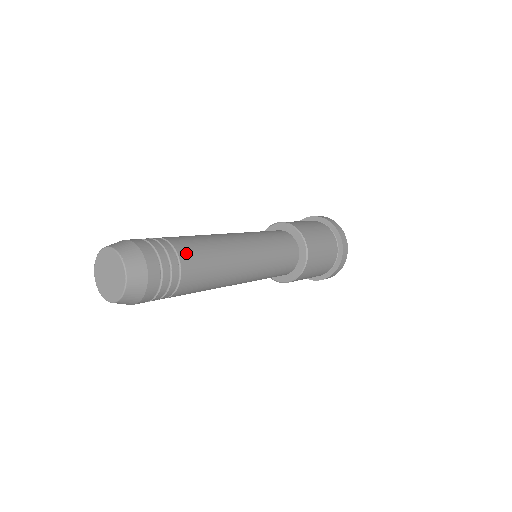
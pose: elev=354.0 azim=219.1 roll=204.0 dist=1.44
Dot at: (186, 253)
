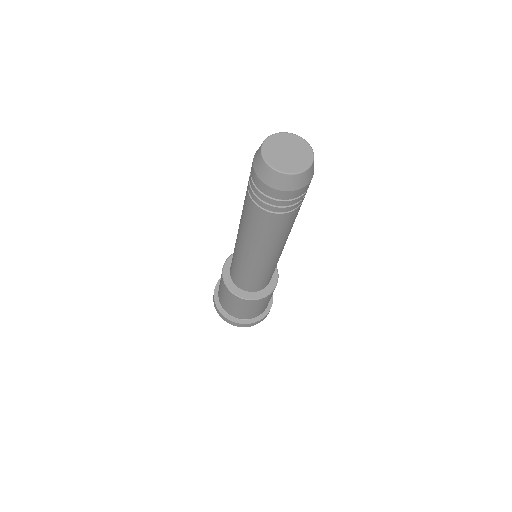
Dot at: occluded
